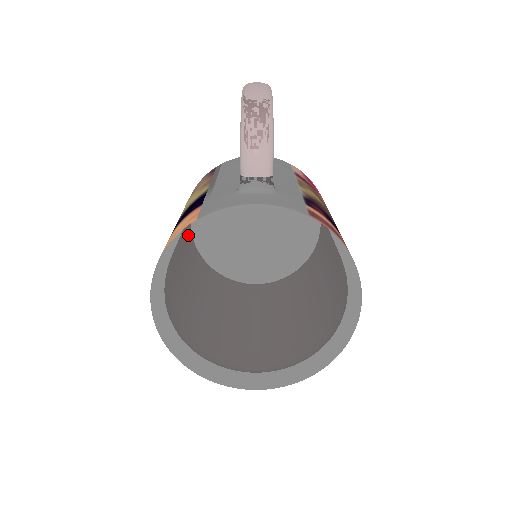
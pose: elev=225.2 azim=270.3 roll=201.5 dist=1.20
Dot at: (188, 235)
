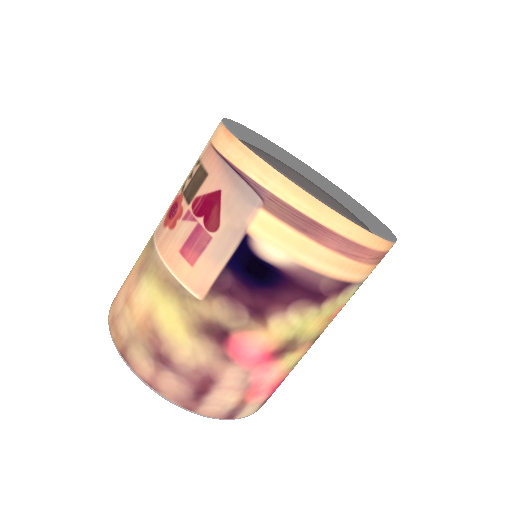
Dot at: occluded
